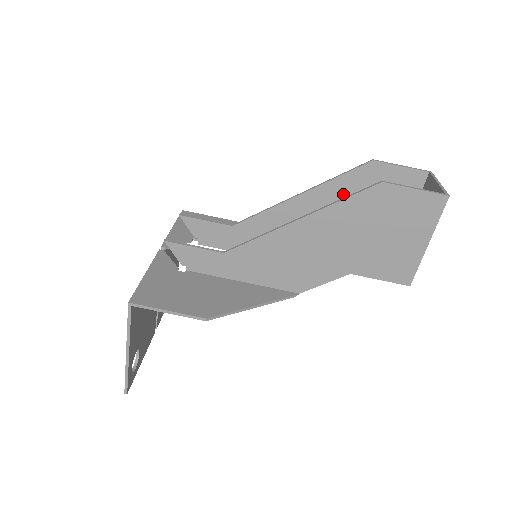
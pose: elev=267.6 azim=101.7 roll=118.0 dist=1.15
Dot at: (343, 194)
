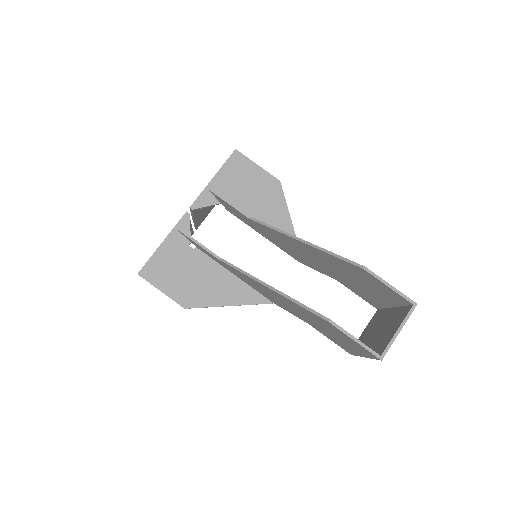
Dot at: (337, 264)
